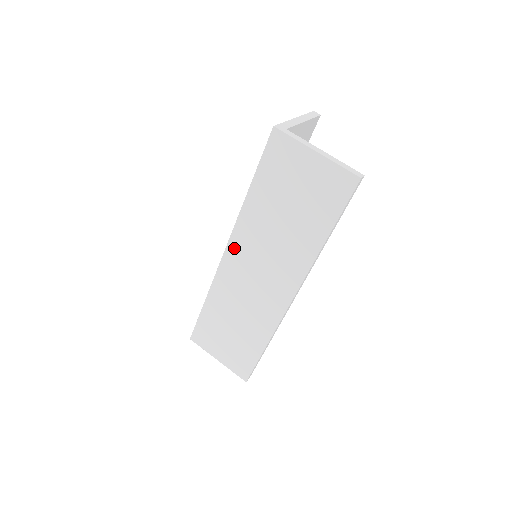
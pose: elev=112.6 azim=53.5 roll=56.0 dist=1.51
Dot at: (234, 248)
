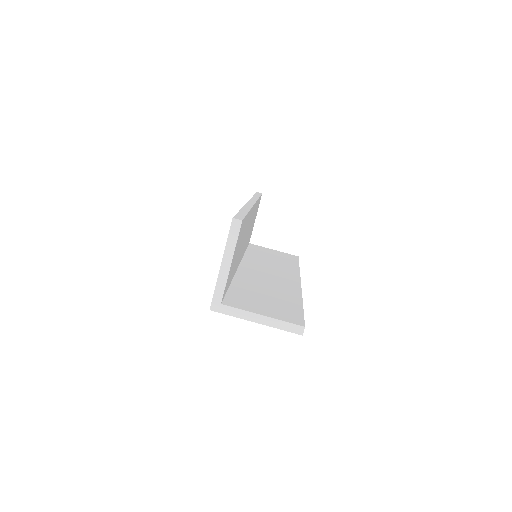
Dot at: occluded
